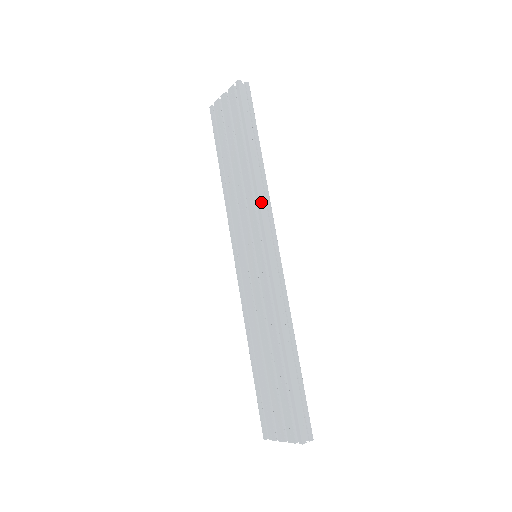
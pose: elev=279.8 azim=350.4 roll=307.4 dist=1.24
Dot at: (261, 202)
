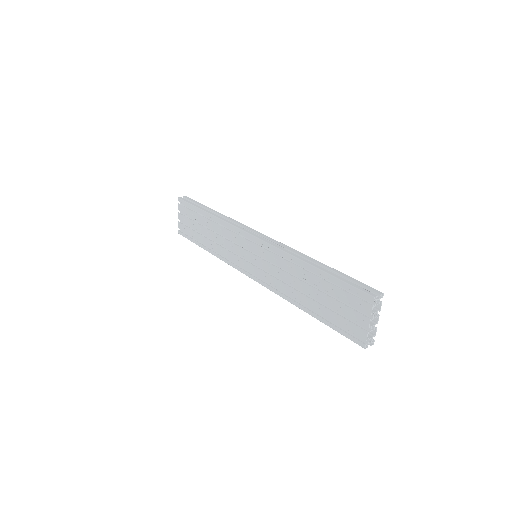
Dot at: (231, 223)
